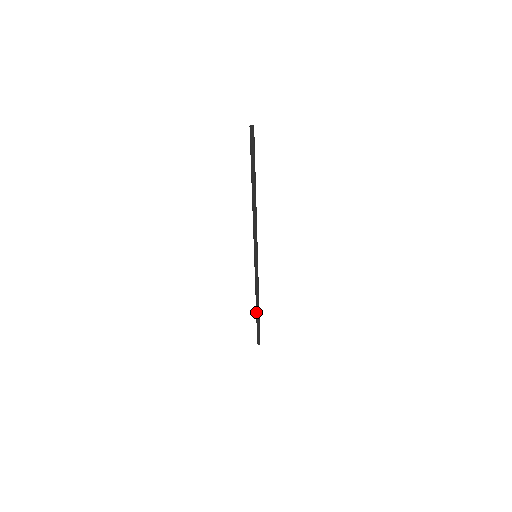
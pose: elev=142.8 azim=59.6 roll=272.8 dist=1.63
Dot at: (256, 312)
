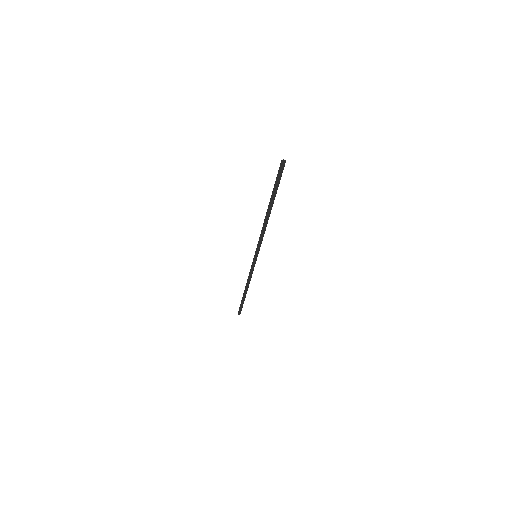
Dot at: (244, 292)
